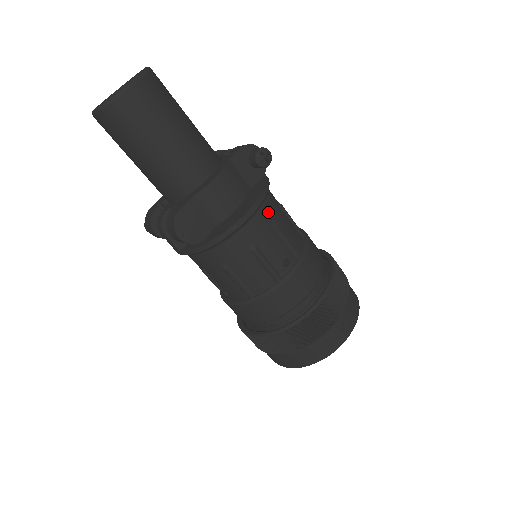
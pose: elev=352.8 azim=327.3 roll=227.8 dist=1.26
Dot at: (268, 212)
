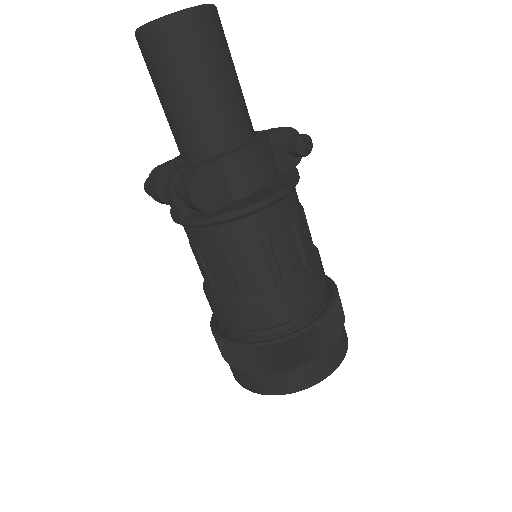
Dot at: (291, 206)
